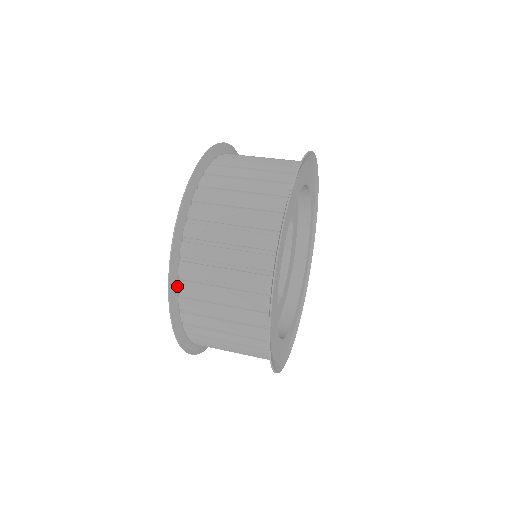
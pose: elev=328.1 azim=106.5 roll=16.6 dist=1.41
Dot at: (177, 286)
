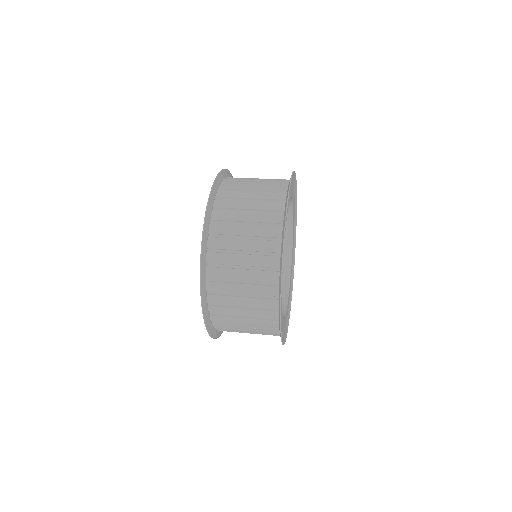
Dot at: (214, 329)
